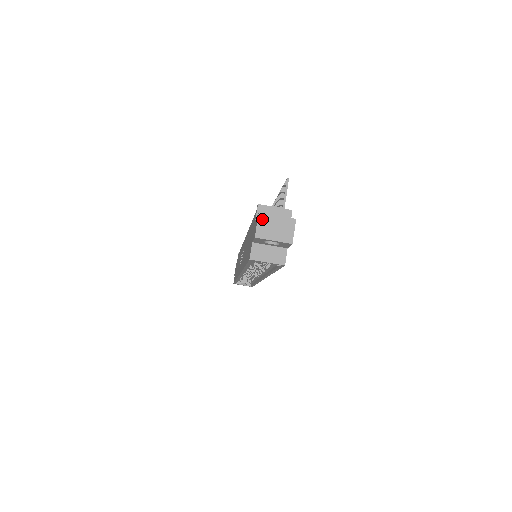
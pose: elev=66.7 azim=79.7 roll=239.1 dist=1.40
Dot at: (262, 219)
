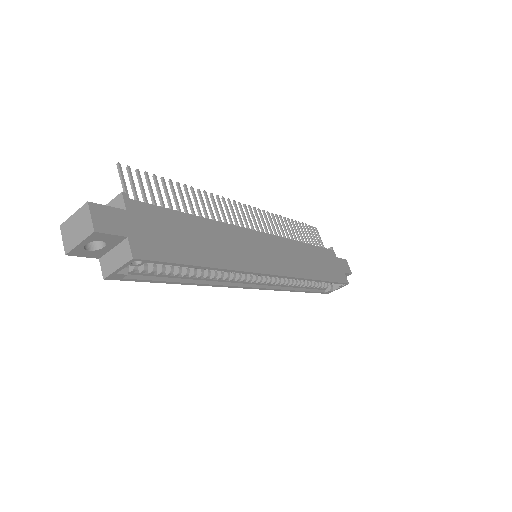
Dot at: (64, 230)
